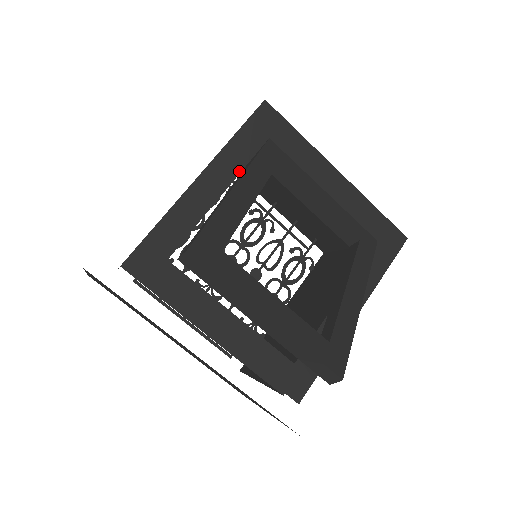
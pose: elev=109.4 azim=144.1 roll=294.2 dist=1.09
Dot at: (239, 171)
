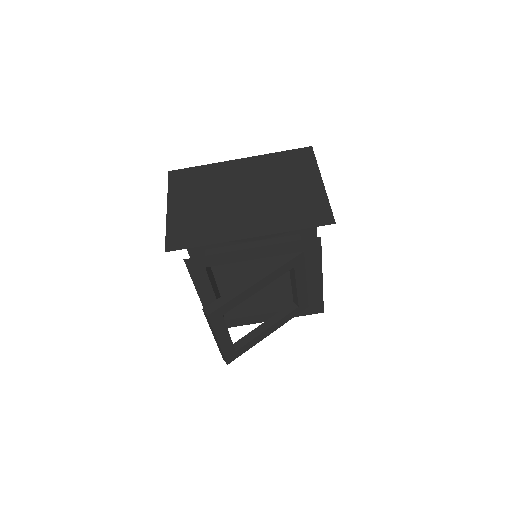
Dot at: (274, 255)
